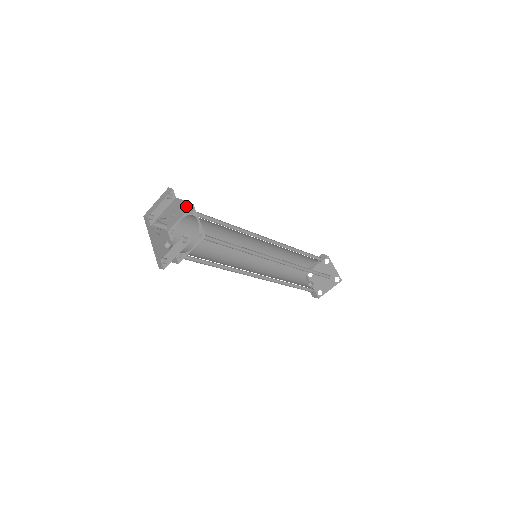
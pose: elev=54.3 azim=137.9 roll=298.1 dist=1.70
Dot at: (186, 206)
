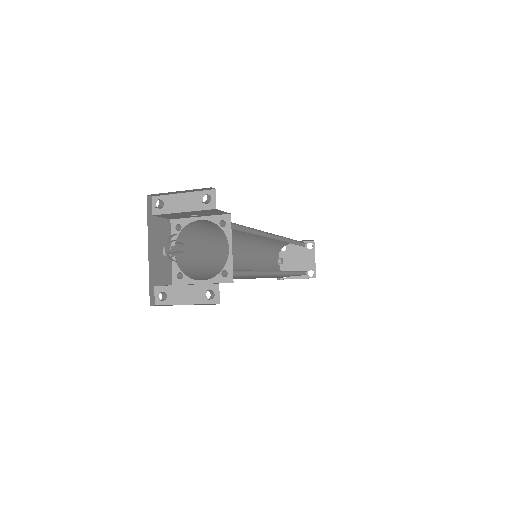
Dot at: (219, 213)
